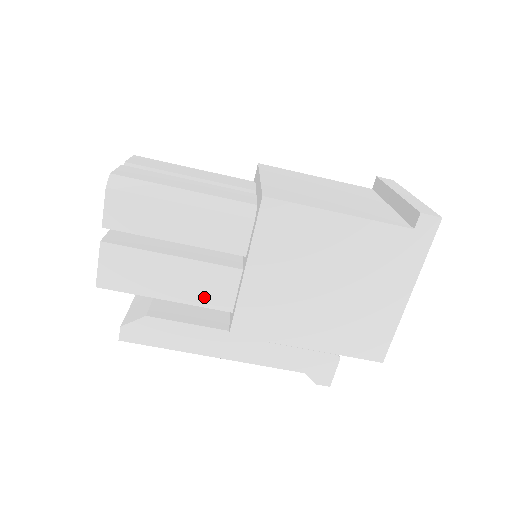
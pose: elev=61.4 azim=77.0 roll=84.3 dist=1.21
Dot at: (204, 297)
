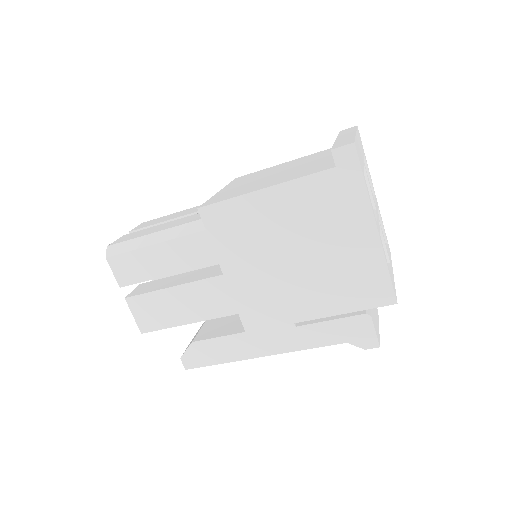
Dot at: (215, 309)
